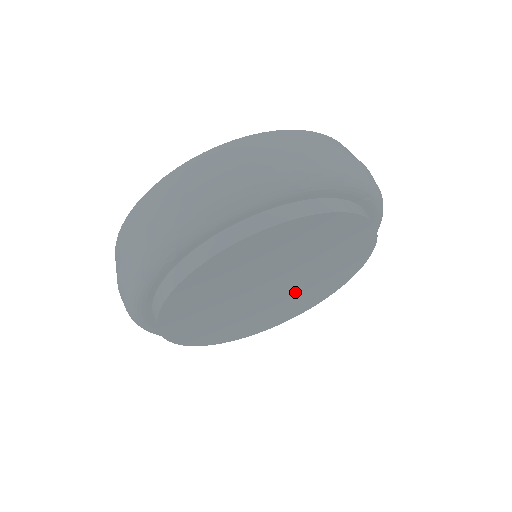
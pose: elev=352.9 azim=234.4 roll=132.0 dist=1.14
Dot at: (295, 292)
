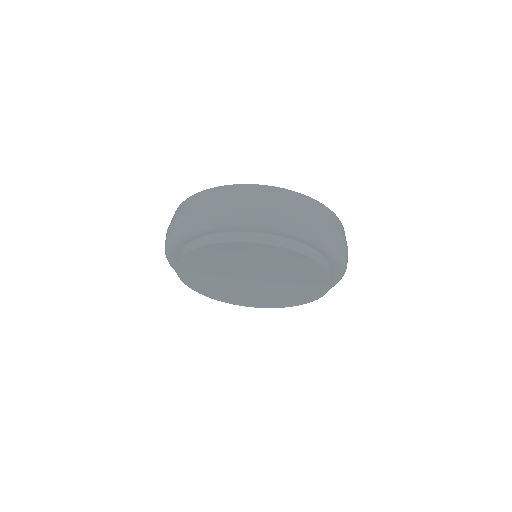
Dot at: (271, 290)
